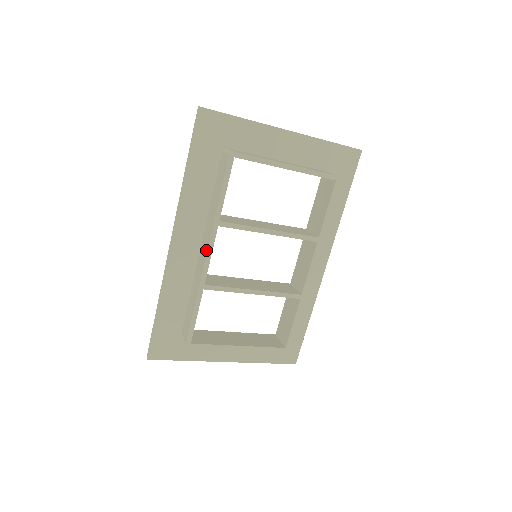
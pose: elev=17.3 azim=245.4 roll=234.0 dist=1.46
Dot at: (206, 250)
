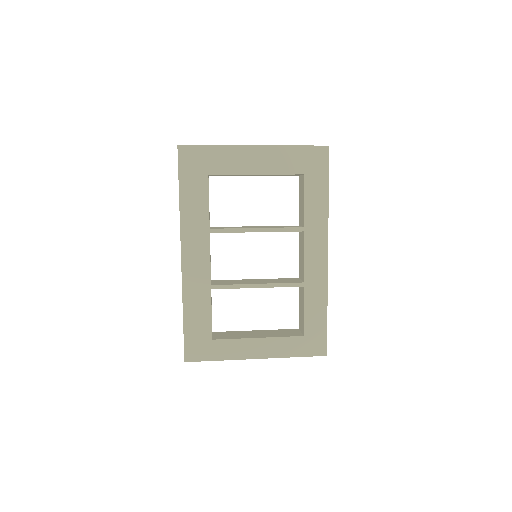
Dot at: (206, 255)
